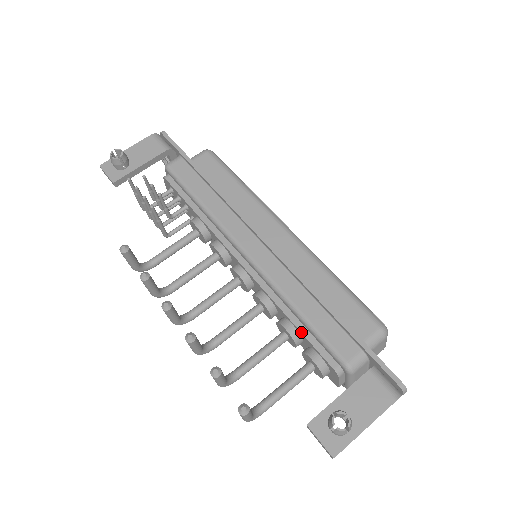
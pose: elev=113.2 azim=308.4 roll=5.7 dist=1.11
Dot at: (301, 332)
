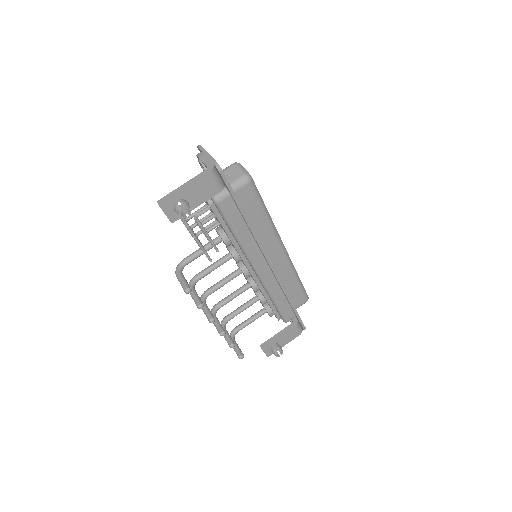
Dot at: (270, 306)
